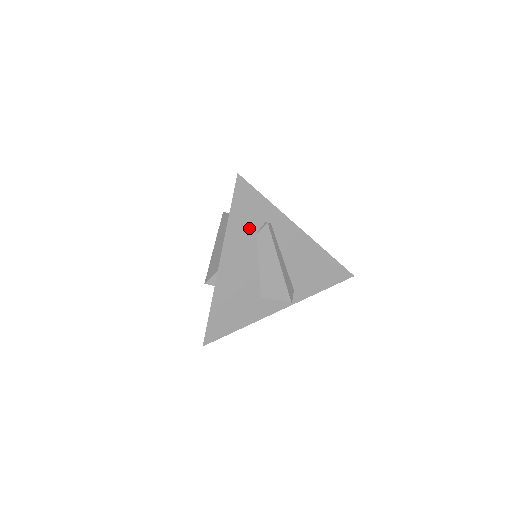
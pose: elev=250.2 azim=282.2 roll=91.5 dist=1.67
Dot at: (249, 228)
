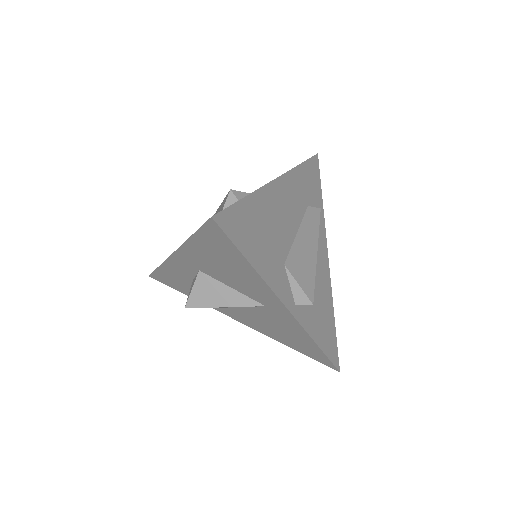
Dot at: (306, 193)
